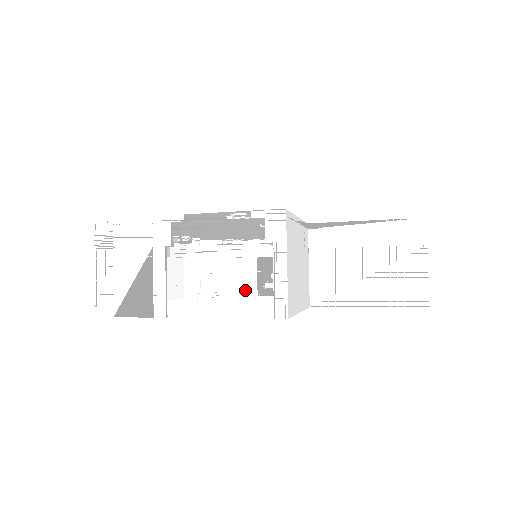
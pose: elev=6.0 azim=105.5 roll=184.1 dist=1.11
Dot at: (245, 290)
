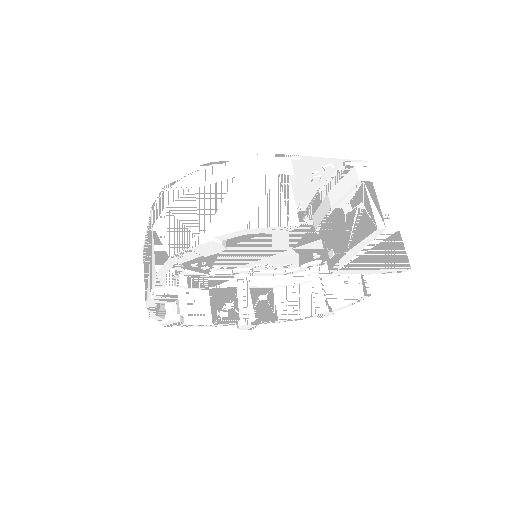
Dot at: (201, 319)
